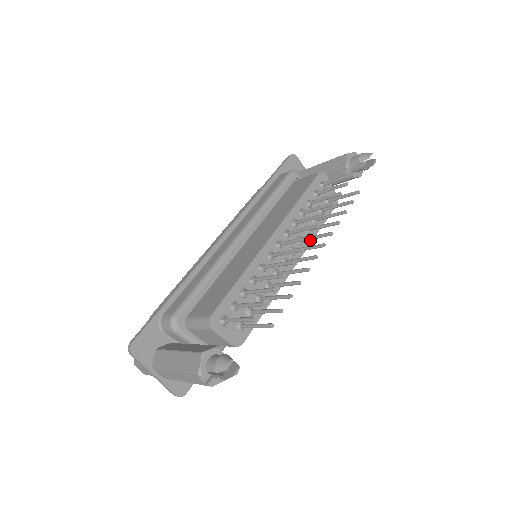
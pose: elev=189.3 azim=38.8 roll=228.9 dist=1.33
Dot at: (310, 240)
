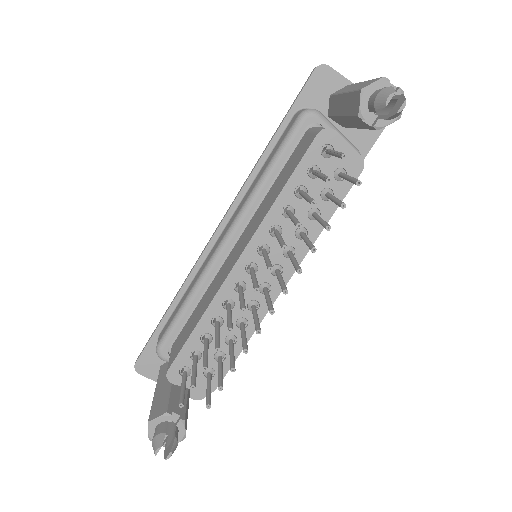
Dot at: occluded
